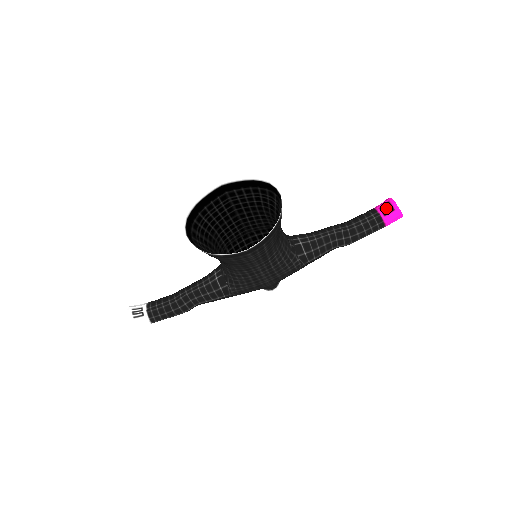
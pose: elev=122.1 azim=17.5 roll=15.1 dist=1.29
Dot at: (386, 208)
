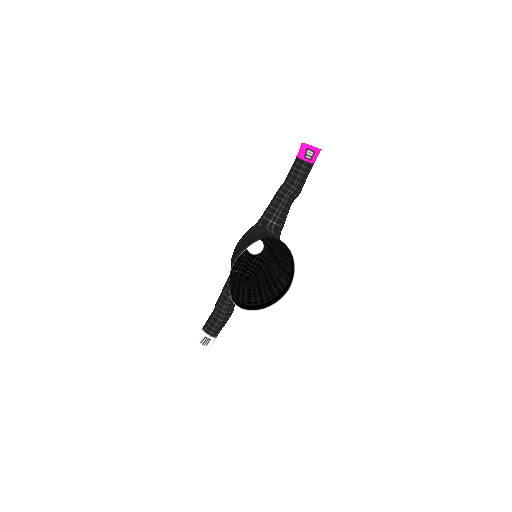
Dot at: (309, 155)
